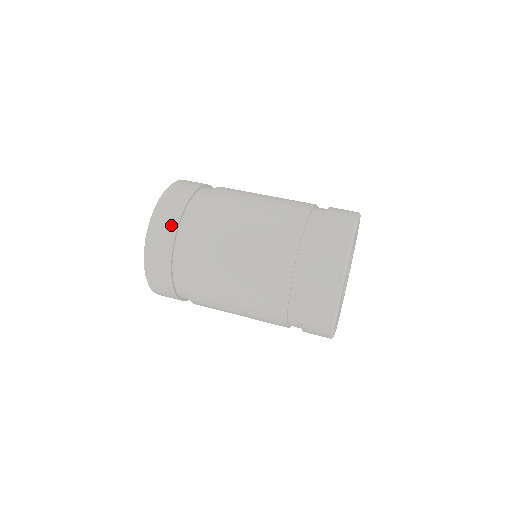
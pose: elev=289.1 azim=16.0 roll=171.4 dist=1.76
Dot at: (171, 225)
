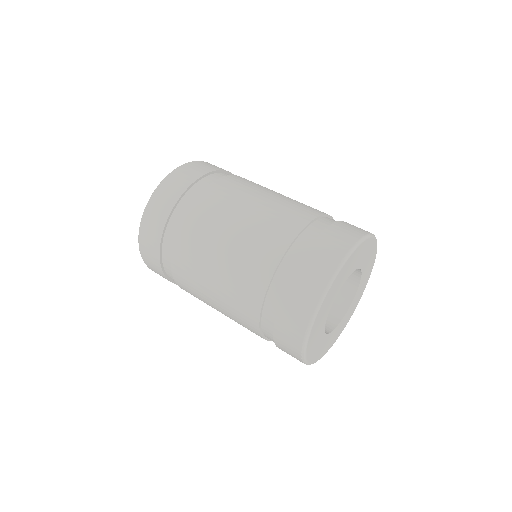
Dot at: (209, 168)
